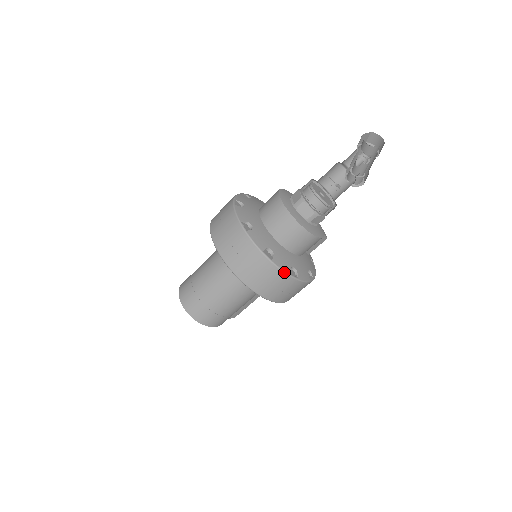
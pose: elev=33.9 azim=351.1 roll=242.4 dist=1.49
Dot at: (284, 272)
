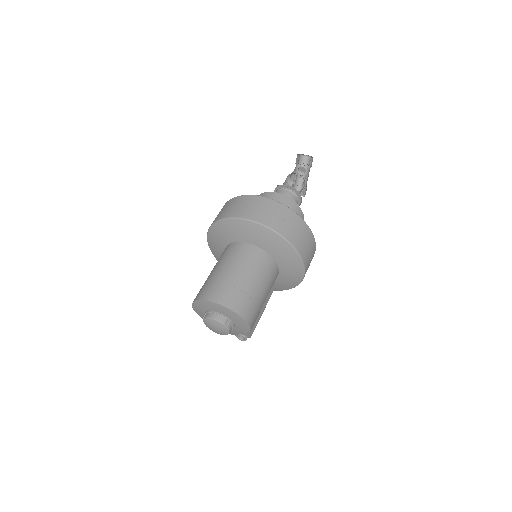
Dot at: occluded
